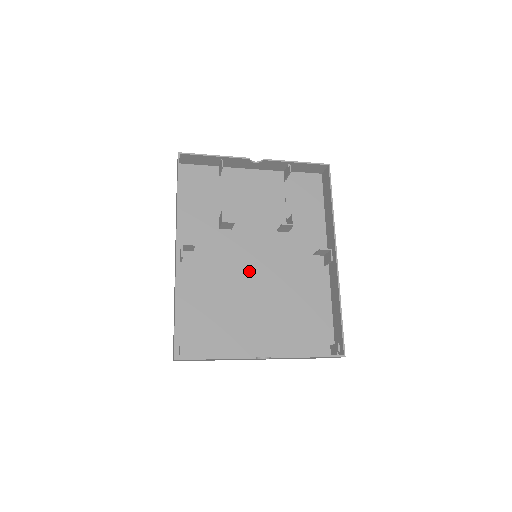
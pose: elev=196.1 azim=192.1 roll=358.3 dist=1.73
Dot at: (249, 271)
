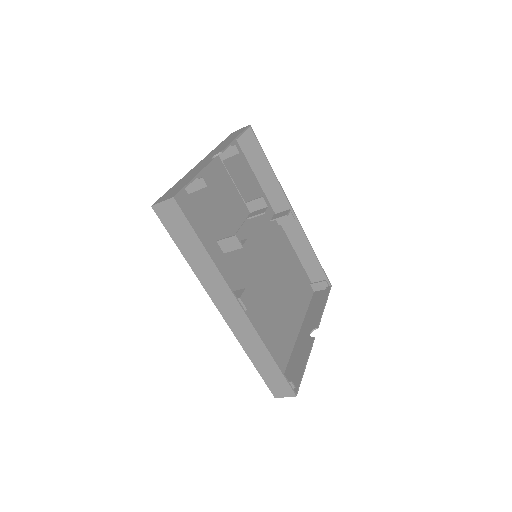
Dot at: (258, 274)
